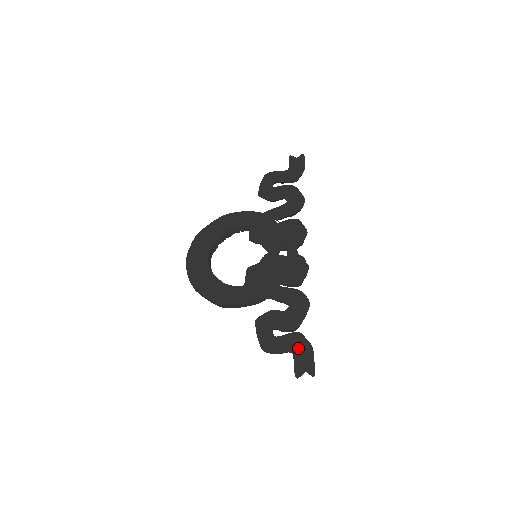
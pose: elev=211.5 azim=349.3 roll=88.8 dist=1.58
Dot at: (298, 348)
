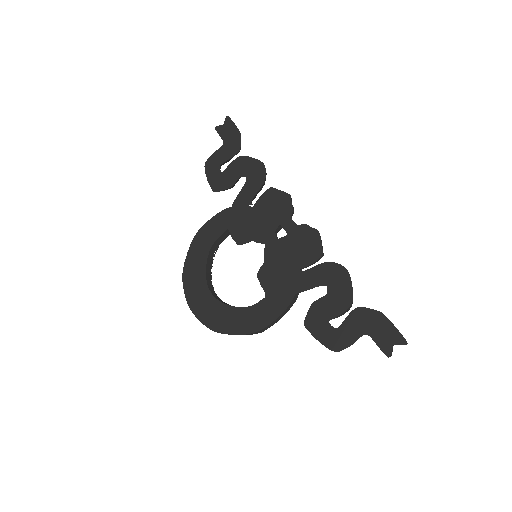
Dot at: (369, 325)
